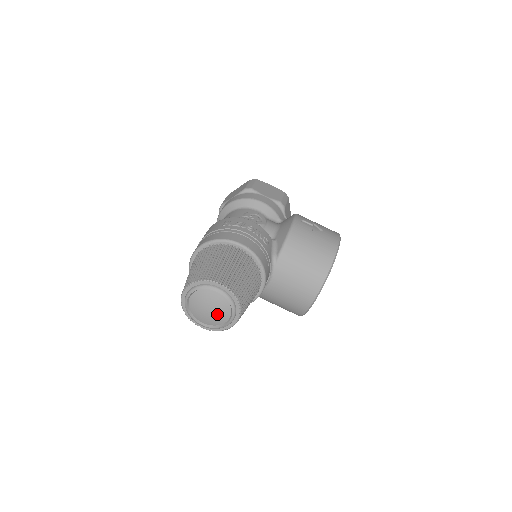
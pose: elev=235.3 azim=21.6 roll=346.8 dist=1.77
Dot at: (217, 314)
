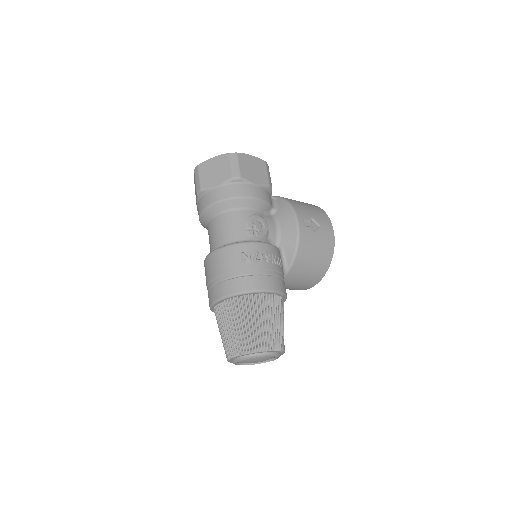
Dot at: occluded
